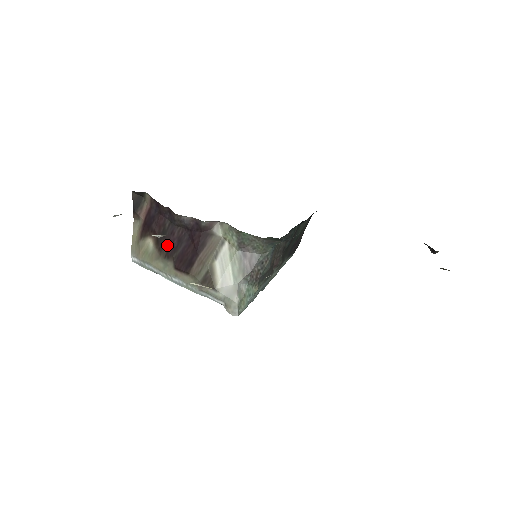
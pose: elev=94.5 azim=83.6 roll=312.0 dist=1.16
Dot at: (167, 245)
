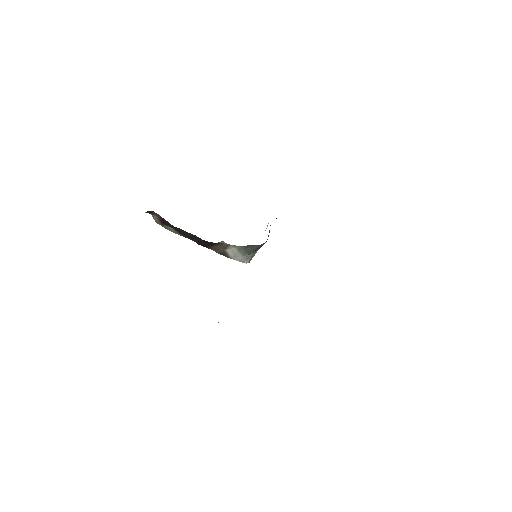
Dot at: (185, 235)
